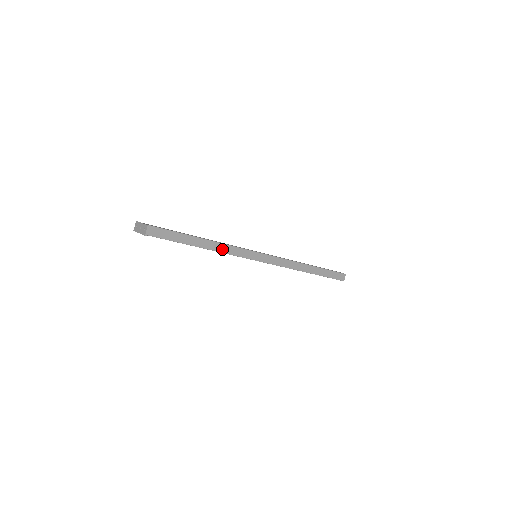
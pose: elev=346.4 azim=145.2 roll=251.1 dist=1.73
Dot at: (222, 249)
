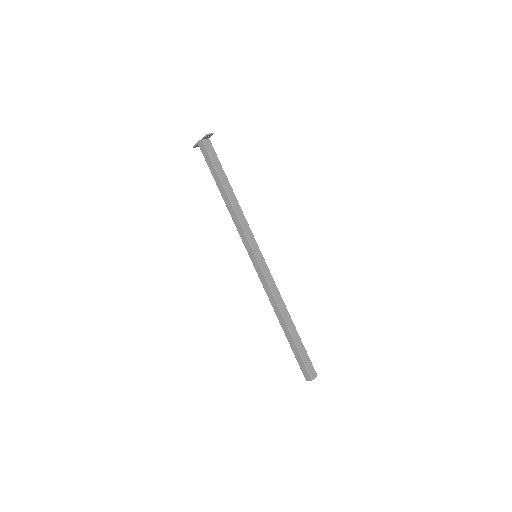
Dot at: (239, 214)
